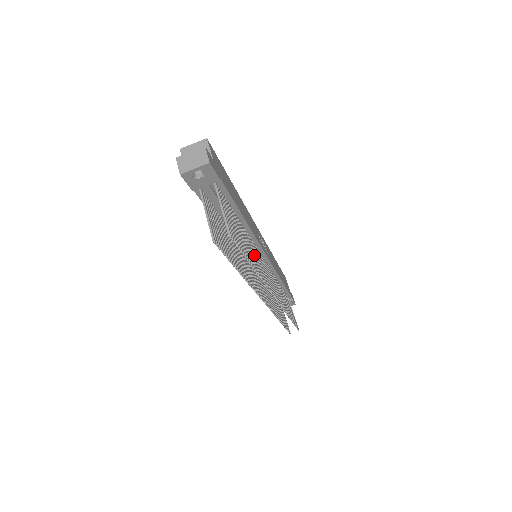
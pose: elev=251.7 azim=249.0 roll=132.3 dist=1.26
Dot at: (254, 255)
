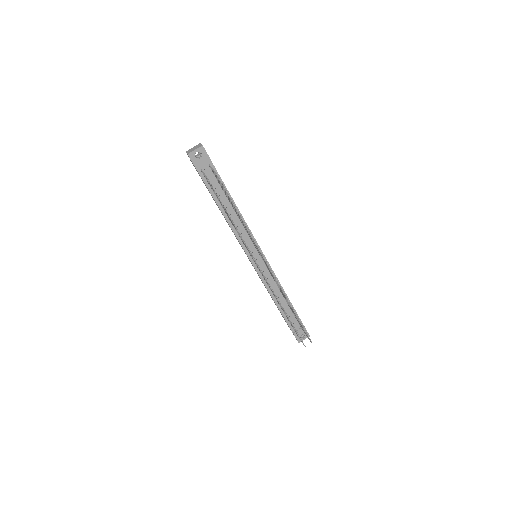
Dot at: occluded
